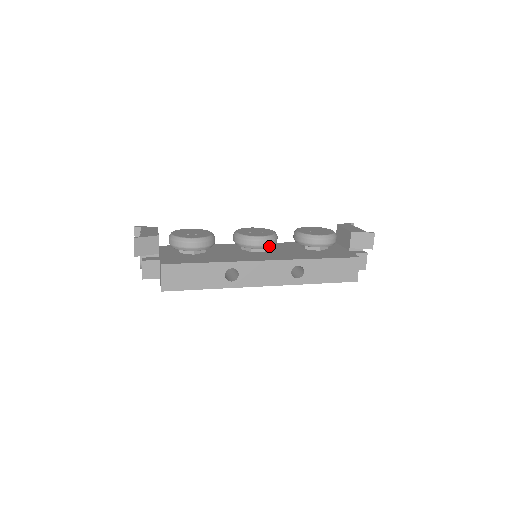
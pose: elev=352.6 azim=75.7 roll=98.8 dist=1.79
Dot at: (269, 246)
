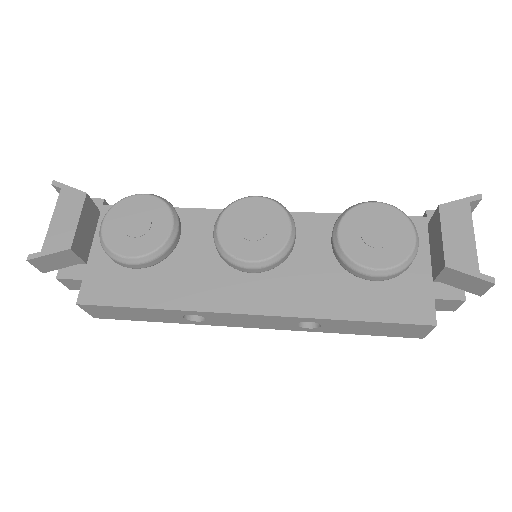
Dot at: (269, 269)
